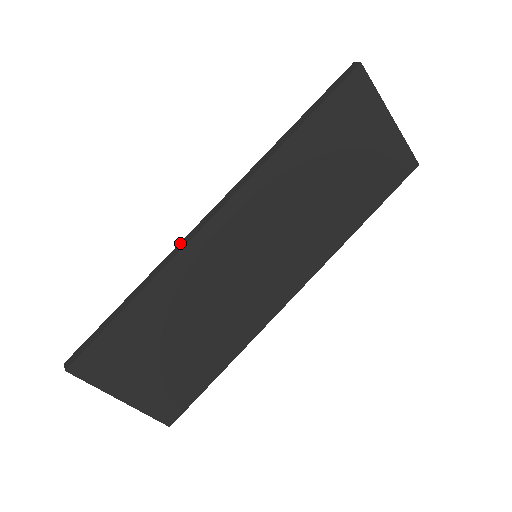
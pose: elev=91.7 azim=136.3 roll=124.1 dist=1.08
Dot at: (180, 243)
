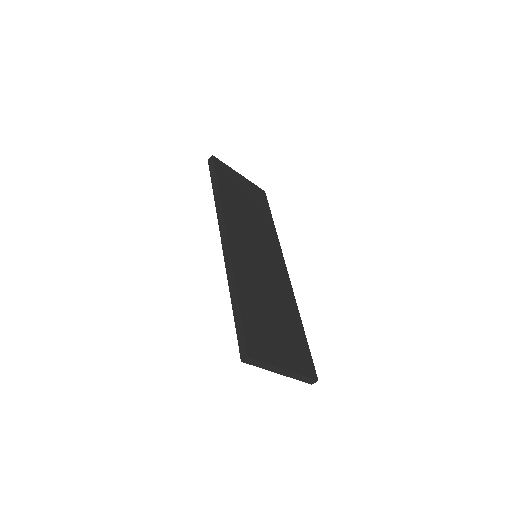
Dot at: (225, 261)
